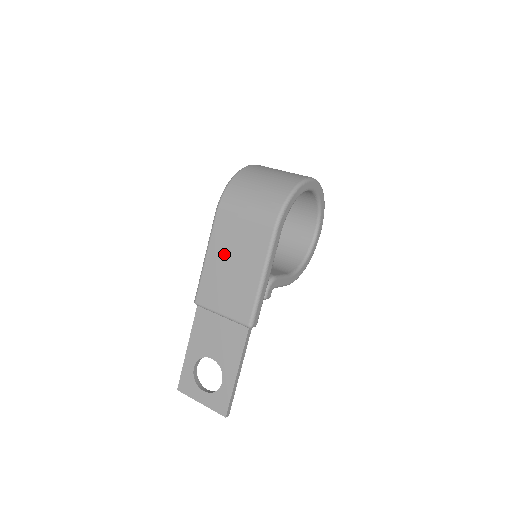
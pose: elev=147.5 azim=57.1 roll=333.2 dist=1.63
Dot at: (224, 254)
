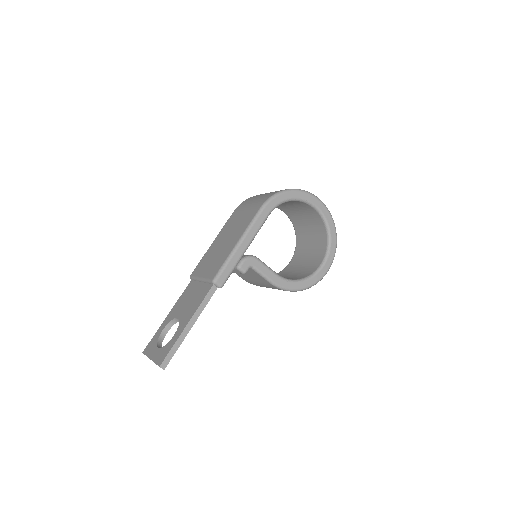
Dot at: (224, 235)
